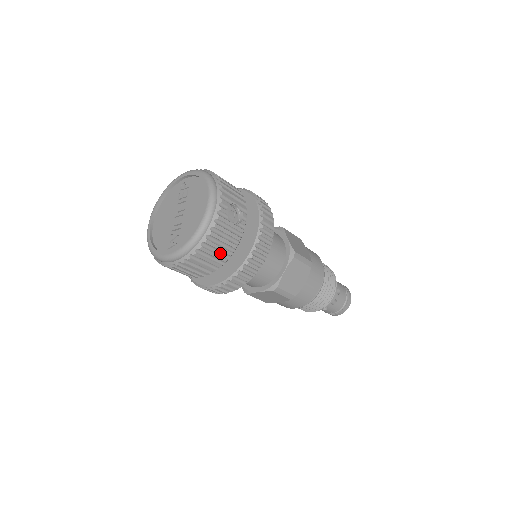
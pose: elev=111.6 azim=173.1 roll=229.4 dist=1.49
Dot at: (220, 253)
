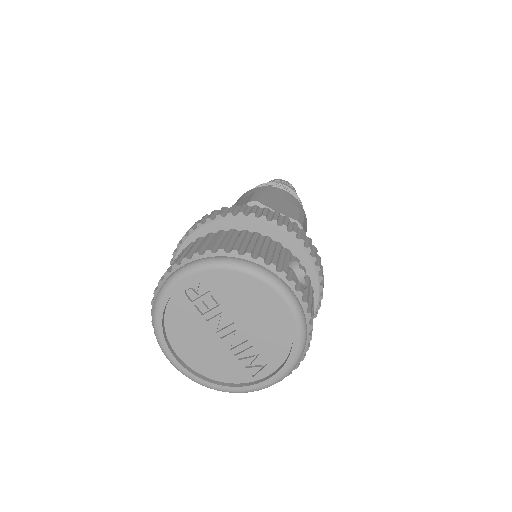
Dot at: occluded
